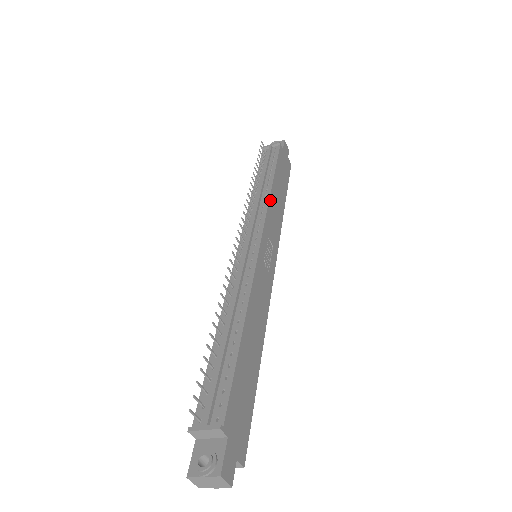
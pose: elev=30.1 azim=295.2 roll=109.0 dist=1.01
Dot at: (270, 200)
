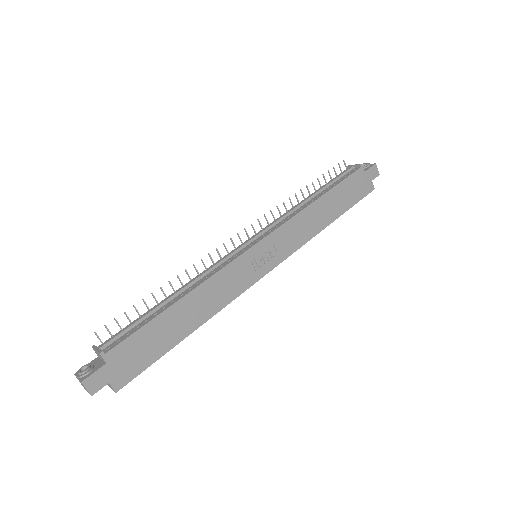
Dot at: (300, 213)
